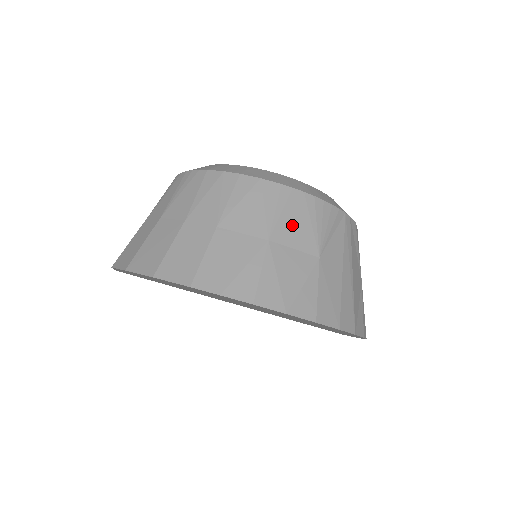
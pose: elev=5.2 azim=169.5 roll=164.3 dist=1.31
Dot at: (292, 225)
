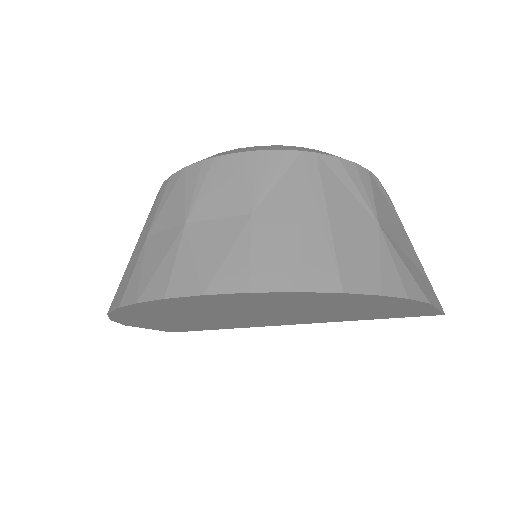
Dot at: (214, 195)
